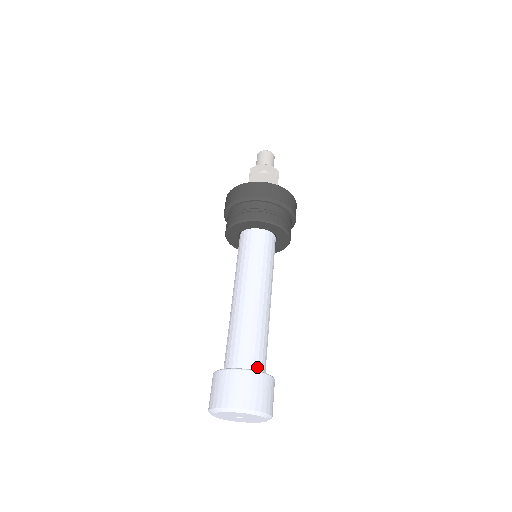
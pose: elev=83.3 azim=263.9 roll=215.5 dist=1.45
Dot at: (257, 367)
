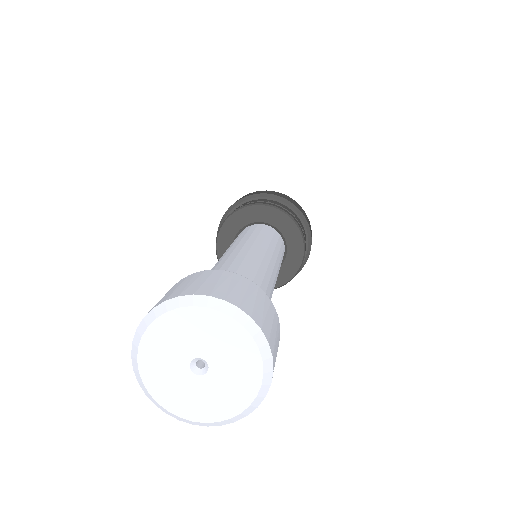
Dot at: occluded
